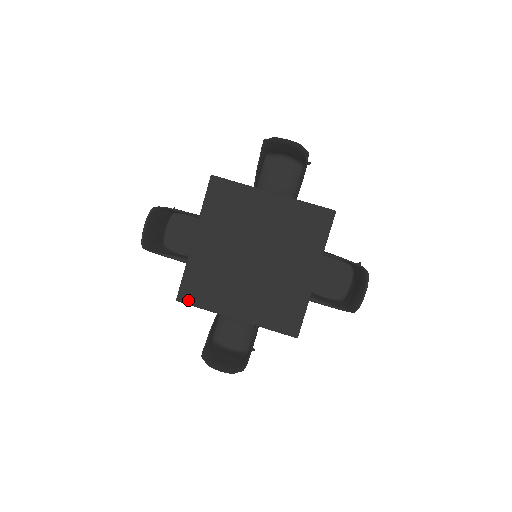
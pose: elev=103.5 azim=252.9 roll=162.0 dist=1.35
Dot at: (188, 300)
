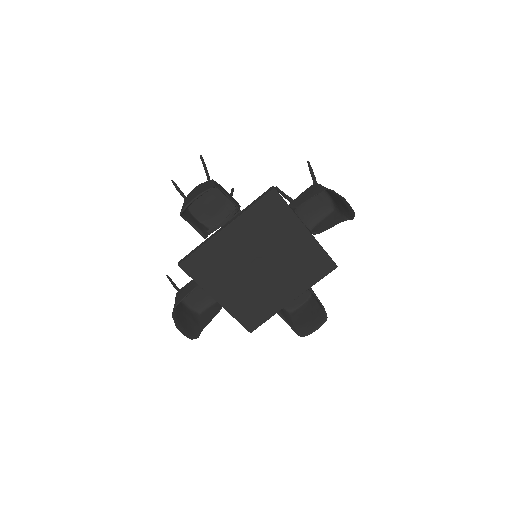
Dot at: (188, 270)
